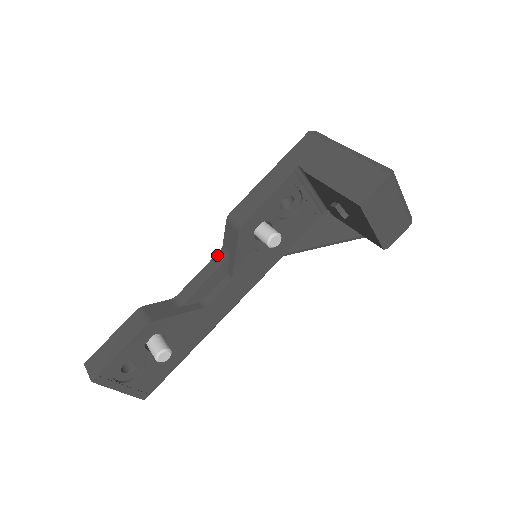
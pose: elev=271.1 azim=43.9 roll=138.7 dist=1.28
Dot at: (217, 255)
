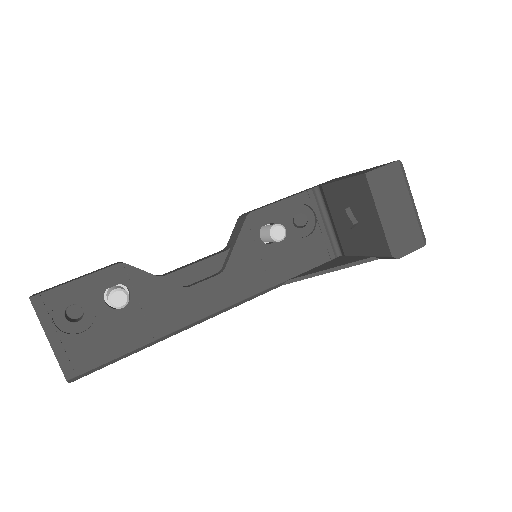
Dot at: (218, 252)
